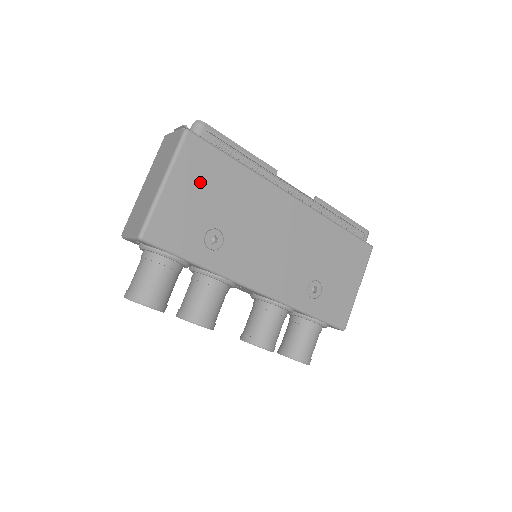
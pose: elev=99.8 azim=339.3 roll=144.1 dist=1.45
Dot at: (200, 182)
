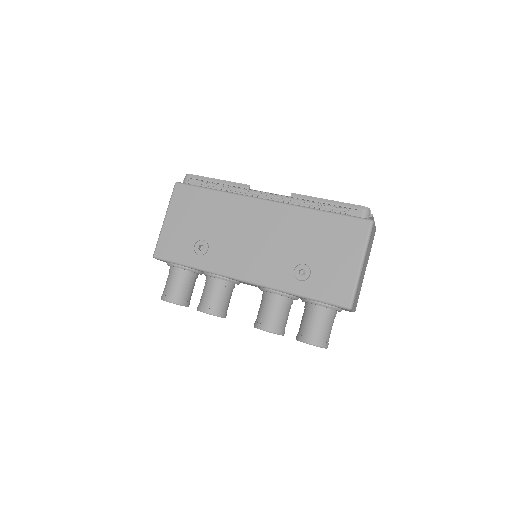
Dot at: (187, 212)
